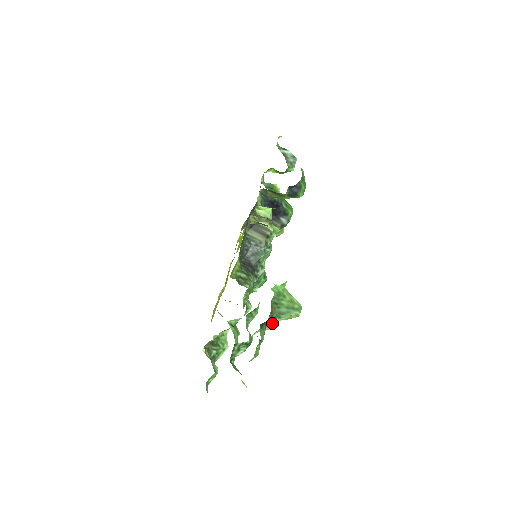
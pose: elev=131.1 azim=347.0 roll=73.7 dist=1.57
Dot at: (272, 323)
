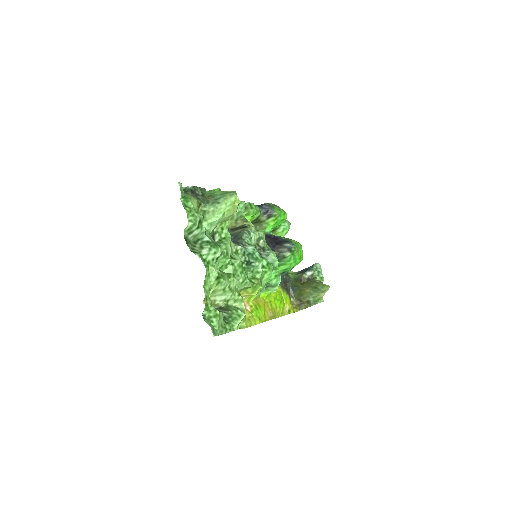
Dot at: (214, 209)
